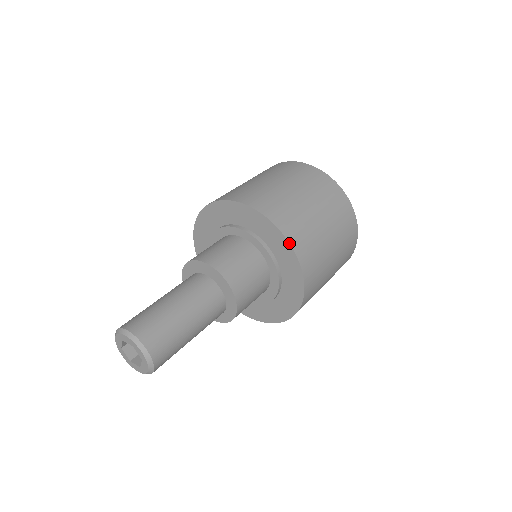
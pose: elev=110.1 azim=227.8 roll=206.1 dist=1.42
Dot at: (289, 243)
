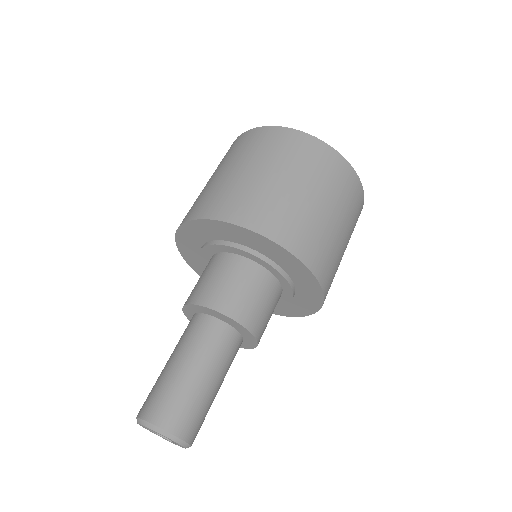
Dot at: (315, 277)
